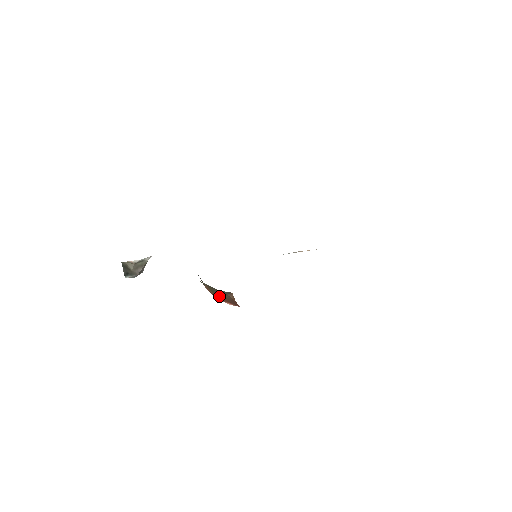
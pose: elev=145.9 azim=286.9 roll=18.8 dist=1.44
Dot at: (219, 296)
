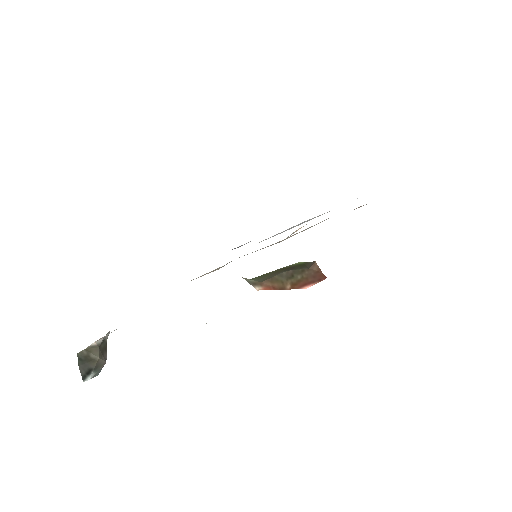
Dot at: (292, 283)
